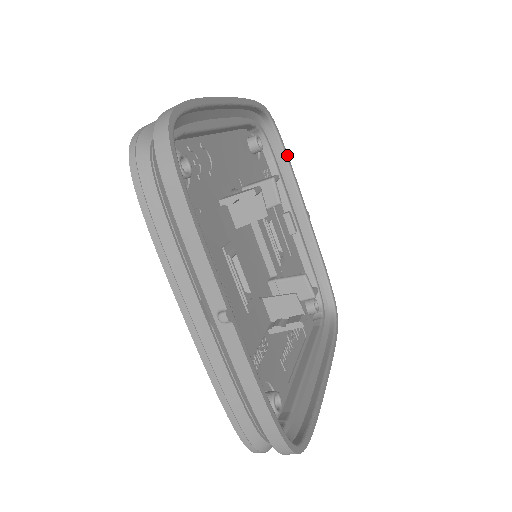
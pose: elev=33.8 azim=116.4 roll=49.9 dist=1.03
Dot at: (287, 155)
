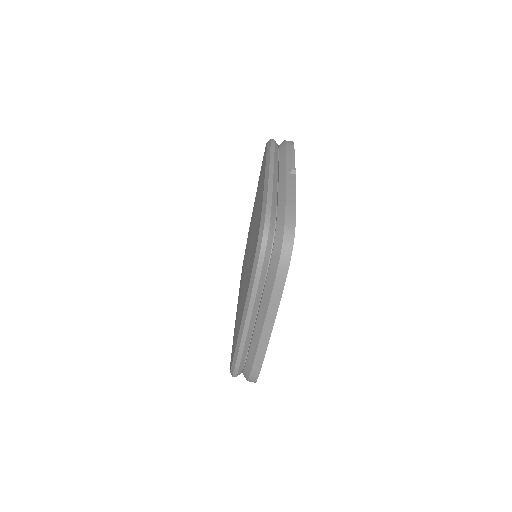
Dot at: occluded
